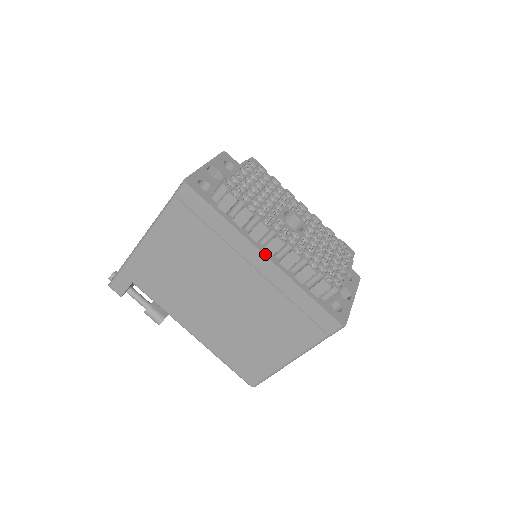
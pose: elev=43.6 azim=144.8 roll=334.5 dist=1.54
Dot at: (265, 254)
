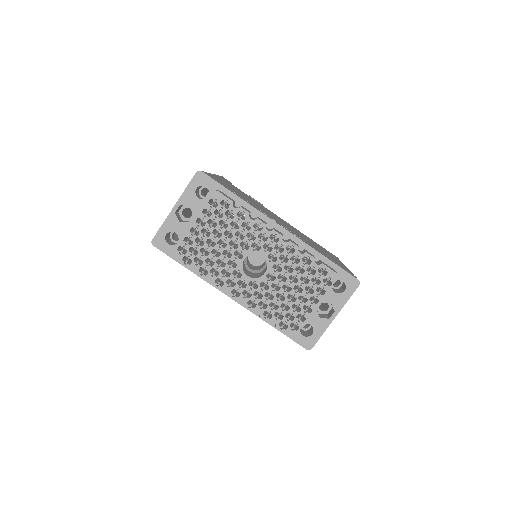
Dot at: occluded
